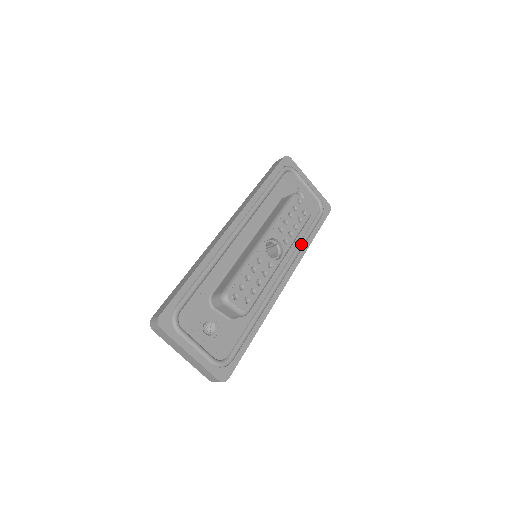
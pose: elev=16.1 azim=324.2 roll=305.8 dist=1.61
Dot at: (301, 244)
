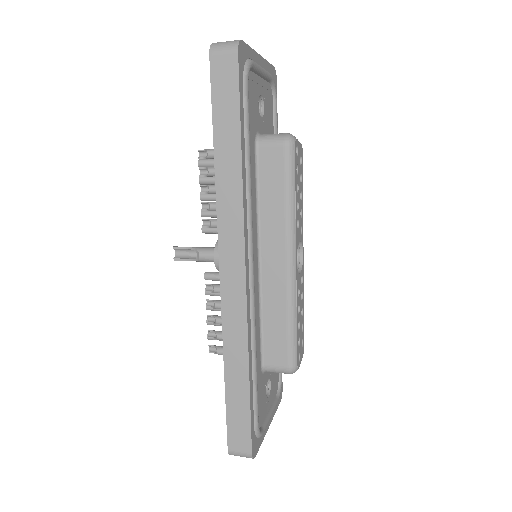
Dot at: occluded
